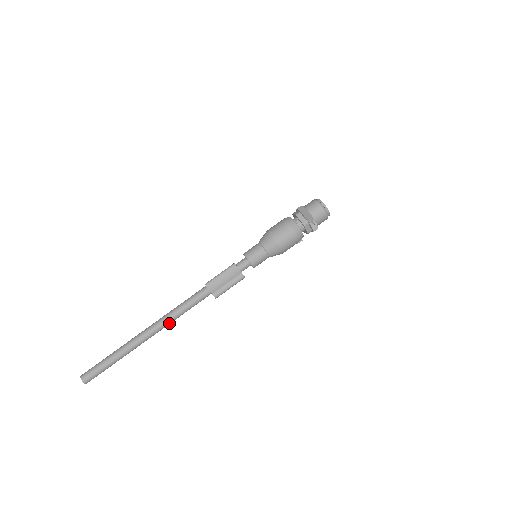
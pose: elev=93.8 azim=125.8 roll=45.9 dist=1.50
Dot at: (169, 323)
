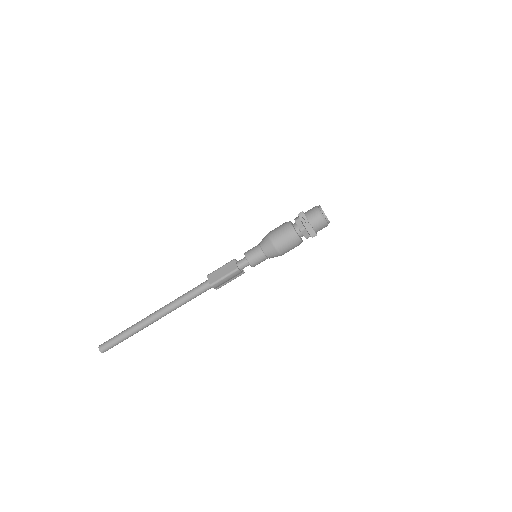
Dot at: (175, 309)
